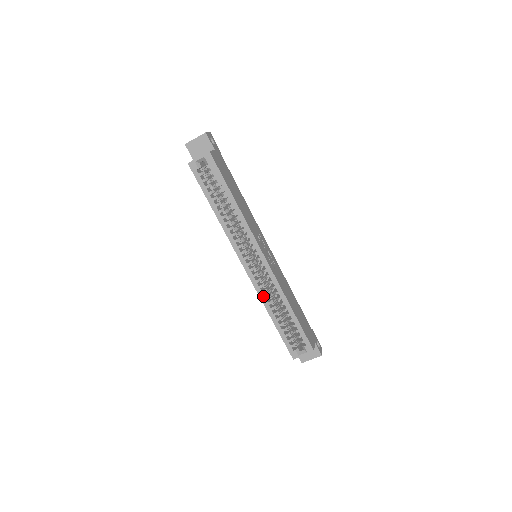
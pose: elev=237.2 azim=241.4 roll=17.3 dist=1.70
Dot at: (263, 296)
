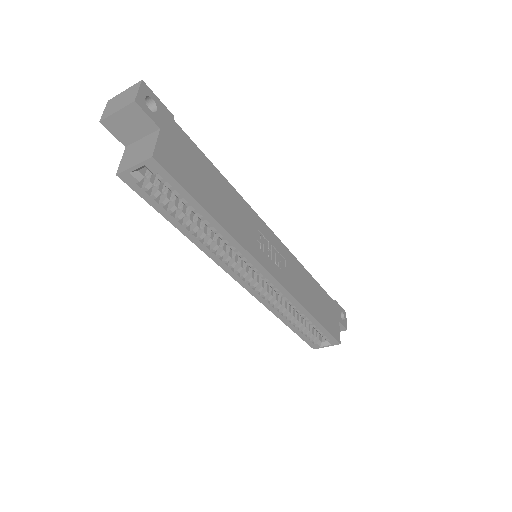
Dot at: (272, 307)
